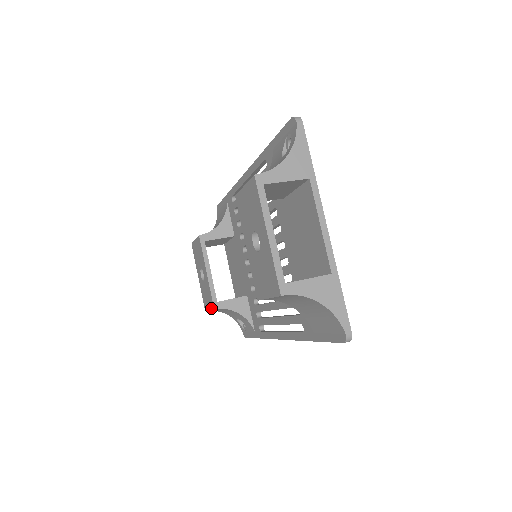
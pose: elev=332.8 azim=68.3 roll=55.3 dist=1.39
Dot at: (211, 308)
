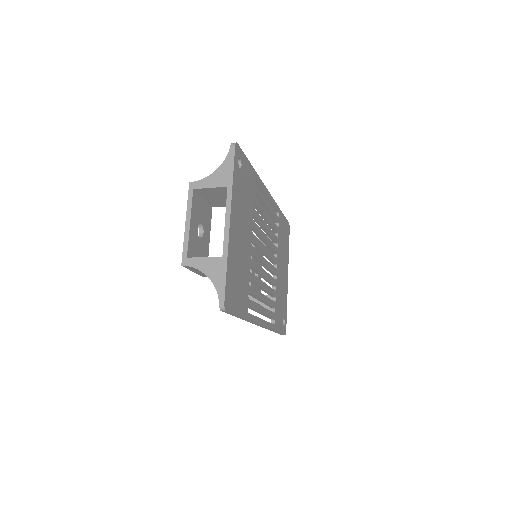
Dot at: occluded
